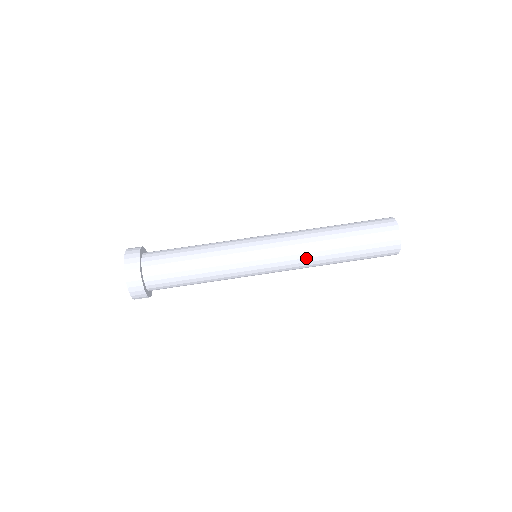
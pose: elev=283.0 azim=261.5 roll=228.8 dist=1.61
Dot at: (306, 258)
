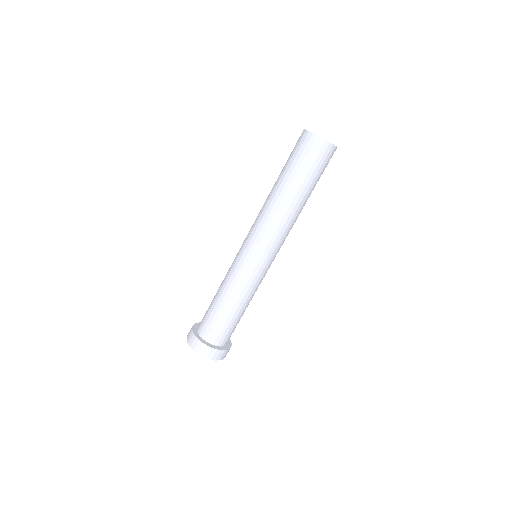
Dot at: (275, 222)
